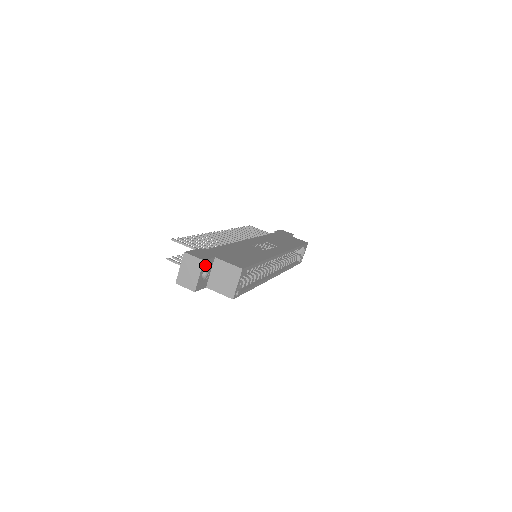
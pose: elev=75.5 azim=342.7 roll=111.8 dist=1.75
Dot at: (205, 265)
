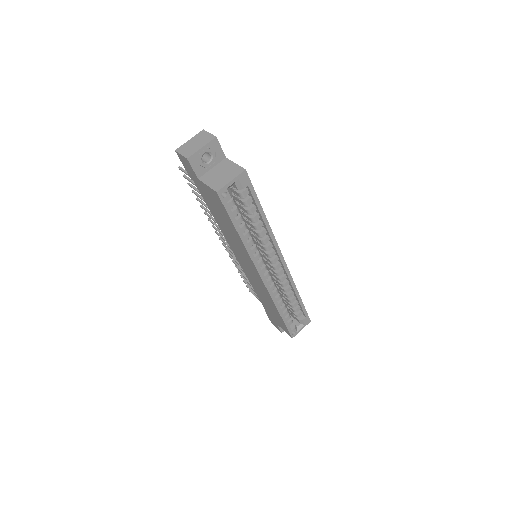
Dot at: (214, 146)
